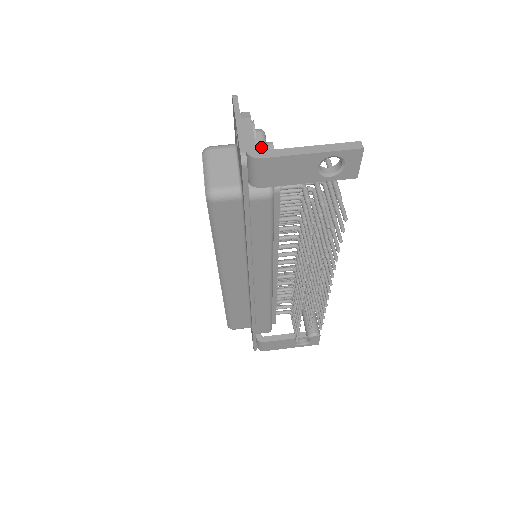
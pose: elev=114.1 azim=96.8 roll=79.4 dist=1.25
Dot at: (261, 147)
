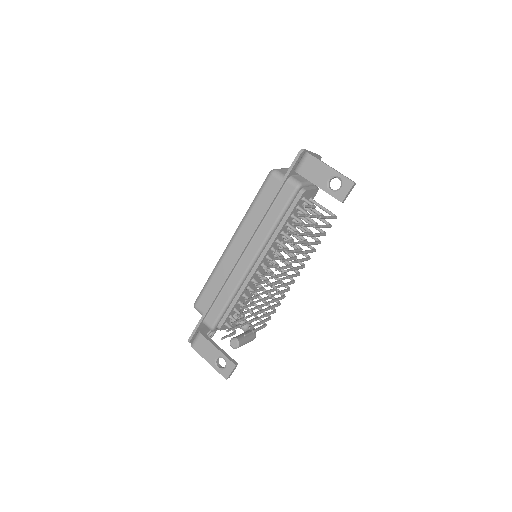
Dot at: occluded
